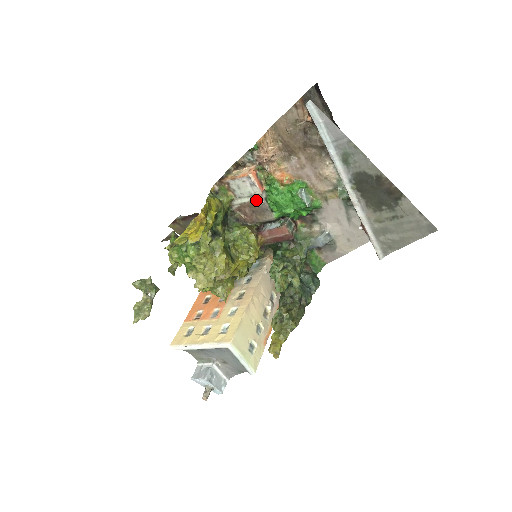
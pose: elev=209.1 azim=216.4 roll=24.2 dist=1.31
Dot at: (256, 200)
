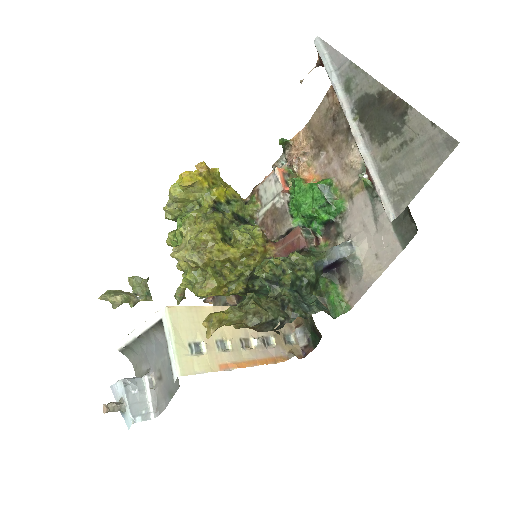
Dot at: (277, 201)
